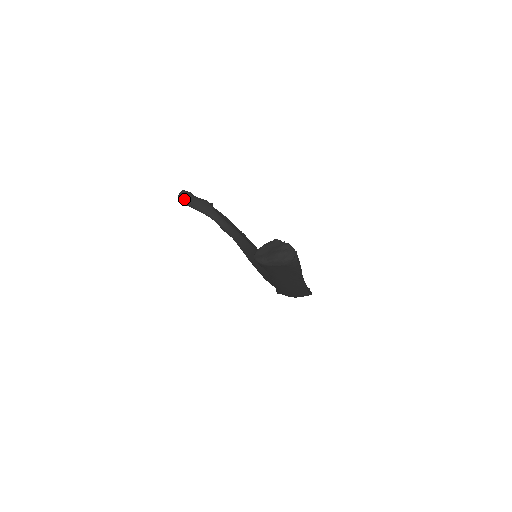
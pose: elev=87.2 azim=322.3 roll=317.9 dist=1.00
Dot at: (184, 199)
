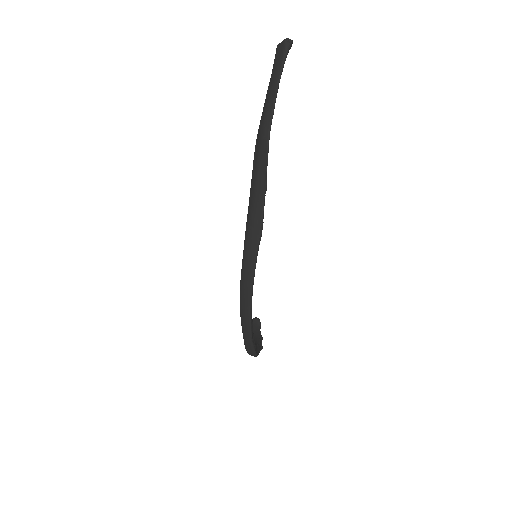
Dot at: (253, 322)
